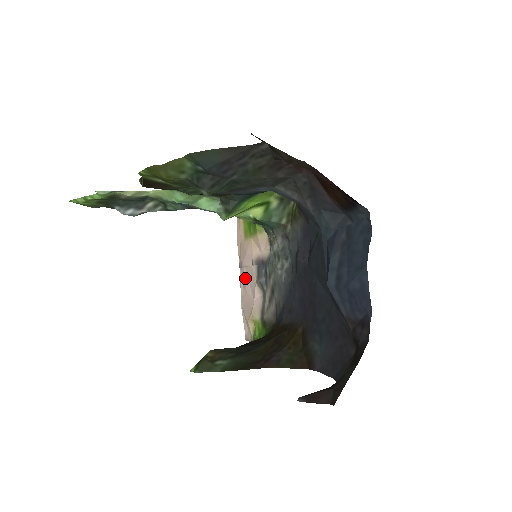
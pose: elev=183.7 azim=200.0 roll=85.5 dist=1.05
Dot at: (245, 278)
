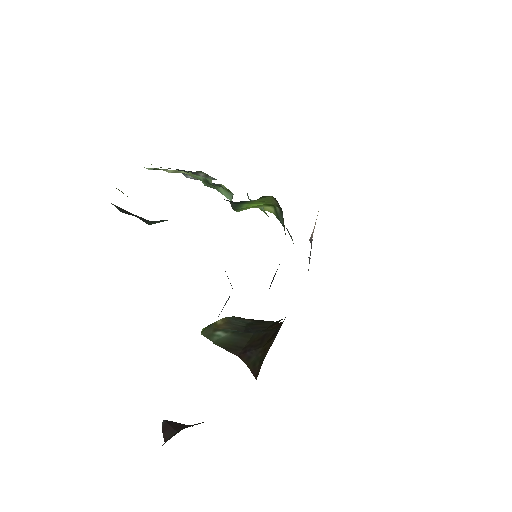
Dot at: occluded
